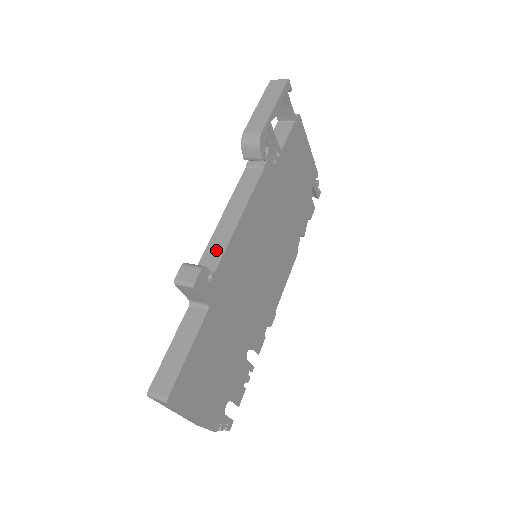
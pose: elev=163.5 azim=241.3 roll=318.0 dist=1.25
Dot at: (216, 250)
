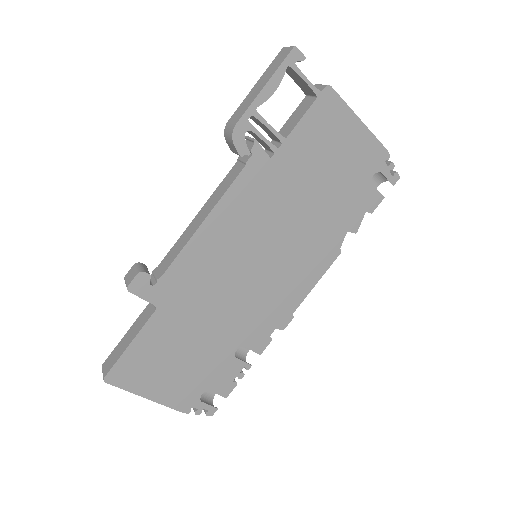
Dot at: (174, 253)
